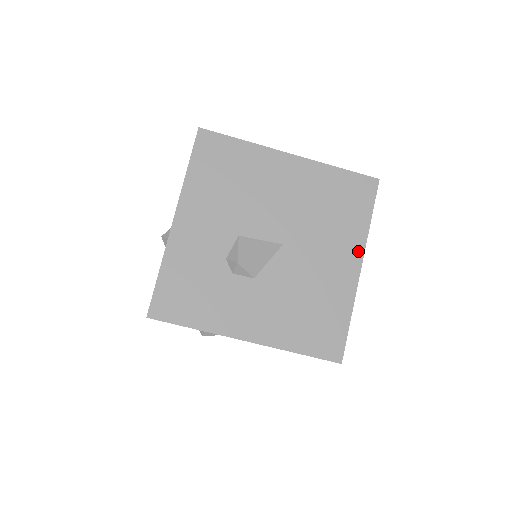
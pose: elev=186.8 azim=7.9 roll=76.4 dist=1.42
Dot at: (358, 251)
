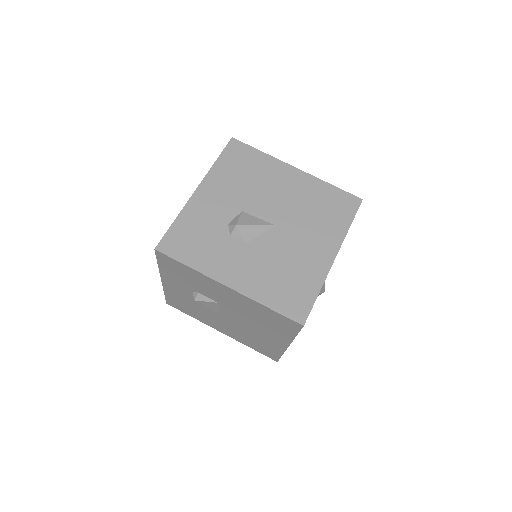
Dot at: (335, 245)
